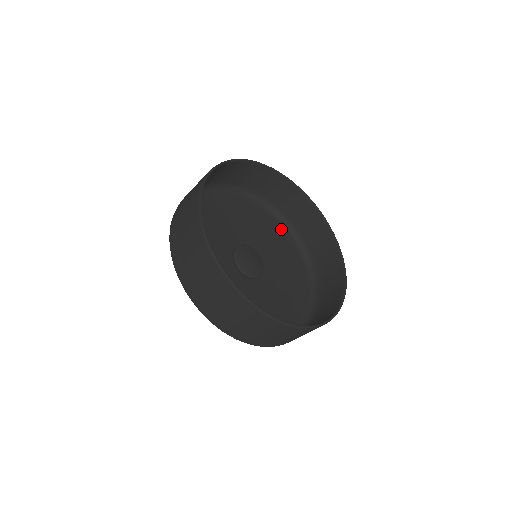
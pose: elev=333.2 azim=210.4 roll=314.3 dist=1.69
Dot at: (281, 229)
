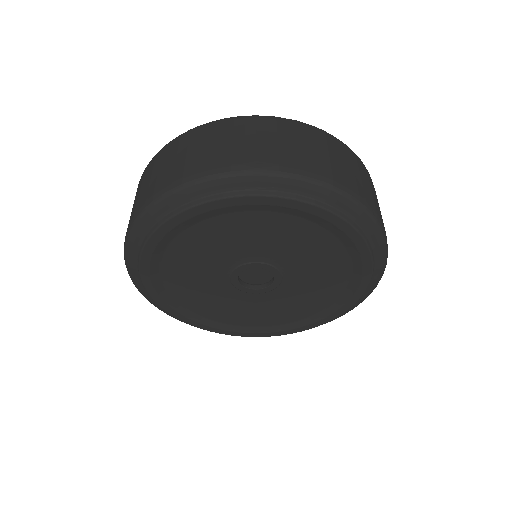
Dot at: occluded
